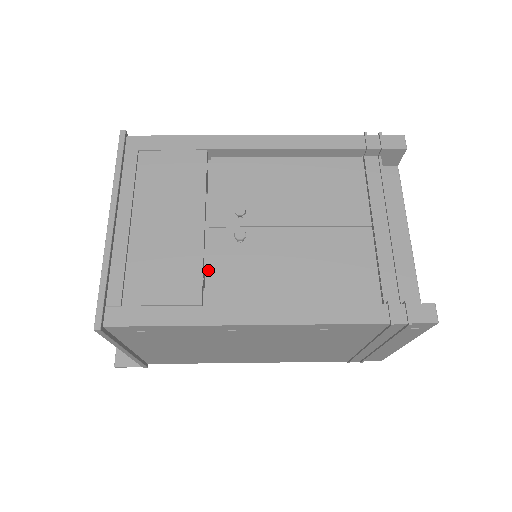
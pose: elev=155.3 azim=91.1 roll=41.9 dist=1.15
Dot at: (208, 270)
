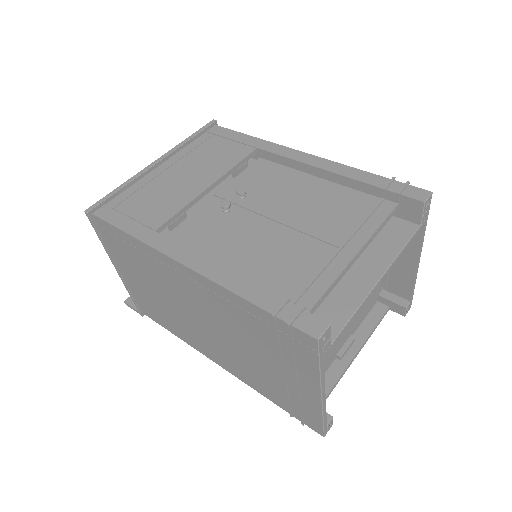
Dot at: (186, 219)
